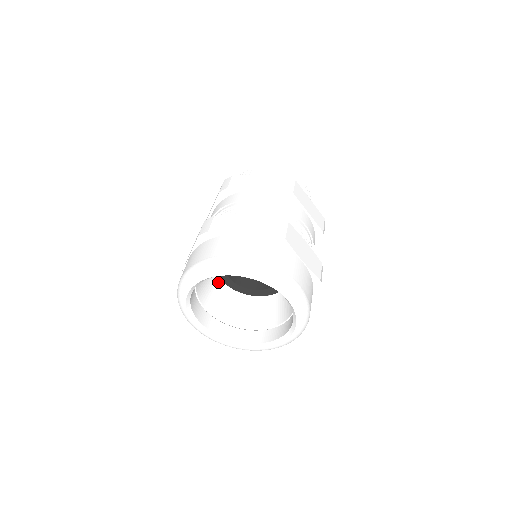
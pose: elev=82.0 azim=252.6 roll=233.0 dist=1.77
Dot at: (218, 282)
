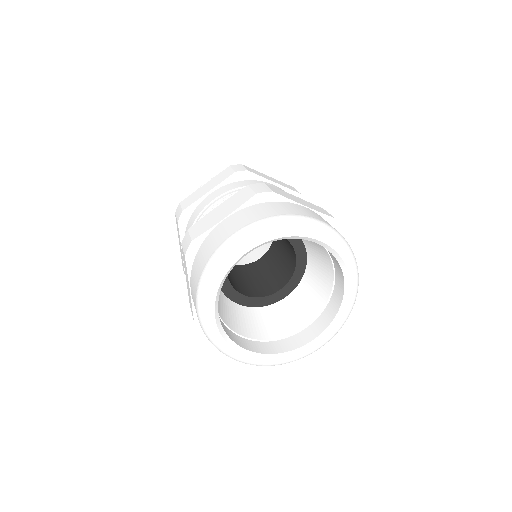
Dot at: (237, 307)
